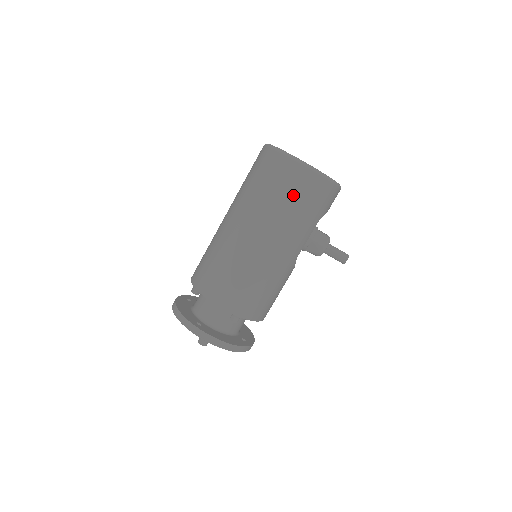
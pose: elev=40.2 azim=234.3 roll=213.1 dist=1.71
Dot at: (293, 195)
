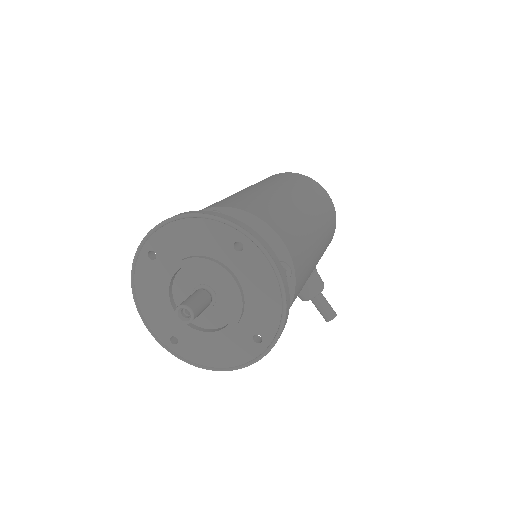
Dot at: (325, 204)
